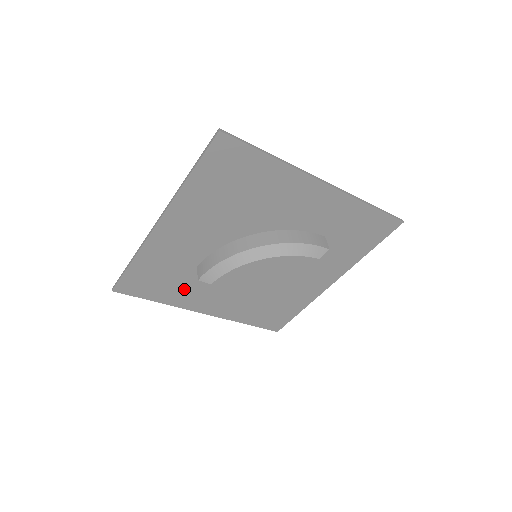
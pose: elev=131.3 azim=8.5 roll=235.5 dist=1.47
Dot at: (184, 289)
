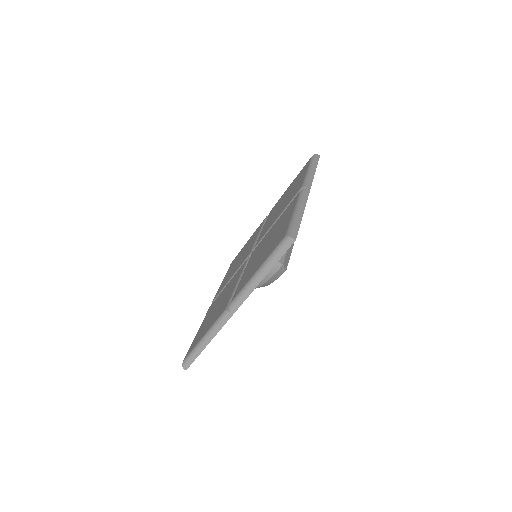
Dot at: occluded
